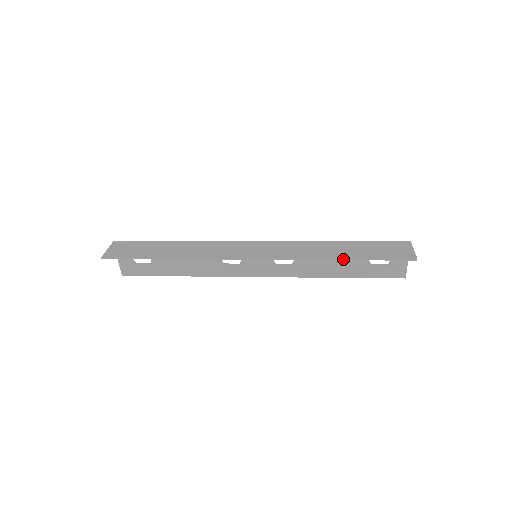
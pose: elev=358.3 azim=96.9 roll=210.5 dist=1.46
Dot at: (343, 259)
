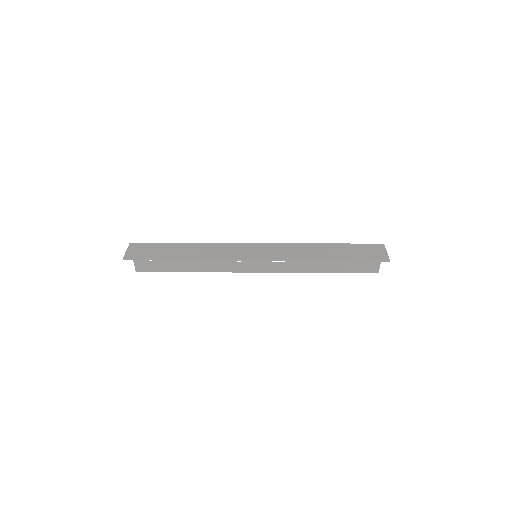
Dot at: (331, 260)
